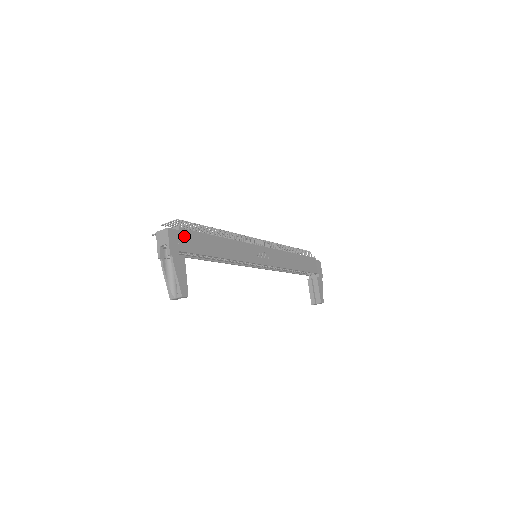
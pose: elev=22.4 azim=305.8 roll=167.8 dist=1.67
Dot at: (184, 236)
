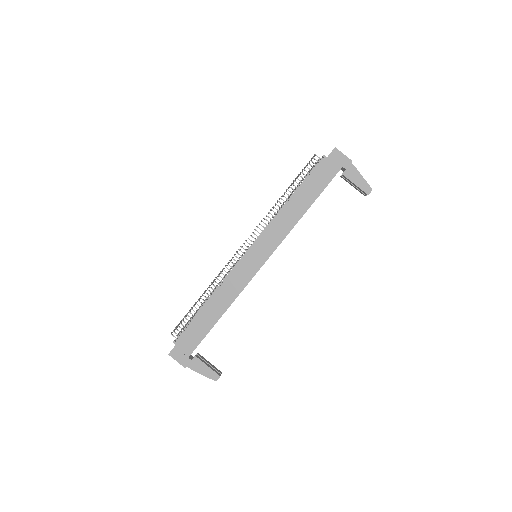
Dot at: (182, 343)
